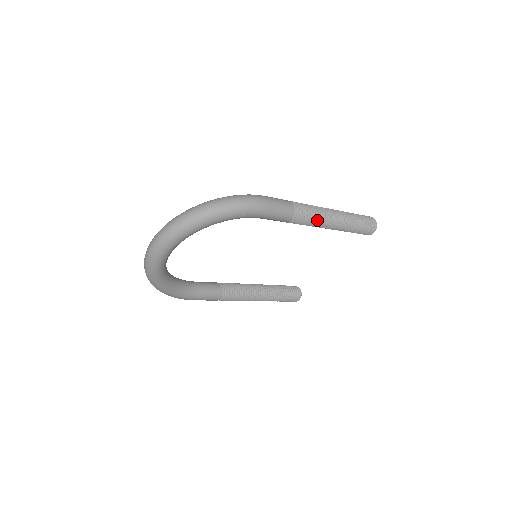
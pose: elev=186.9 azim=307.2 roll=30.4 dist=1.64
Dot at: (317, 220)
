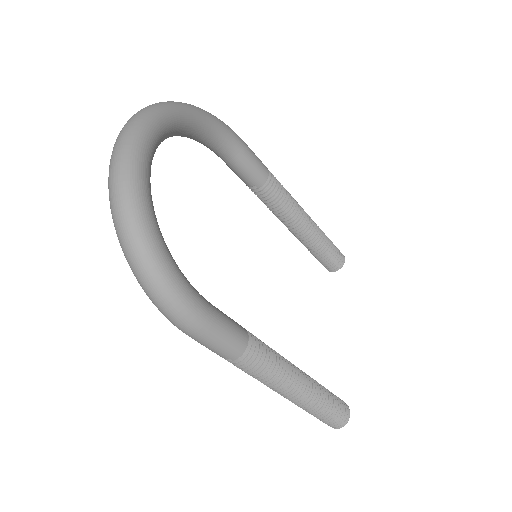
Dot at: (290, 198)
